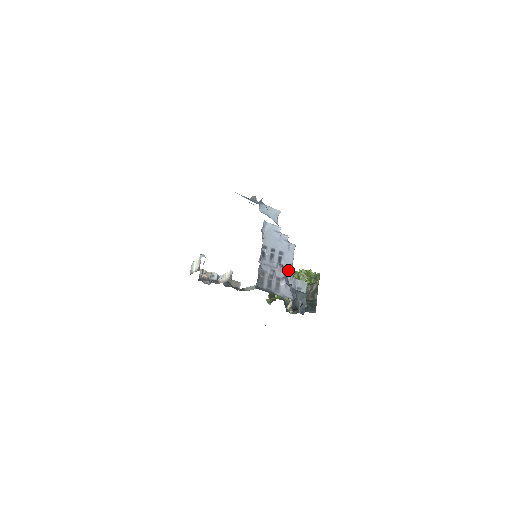
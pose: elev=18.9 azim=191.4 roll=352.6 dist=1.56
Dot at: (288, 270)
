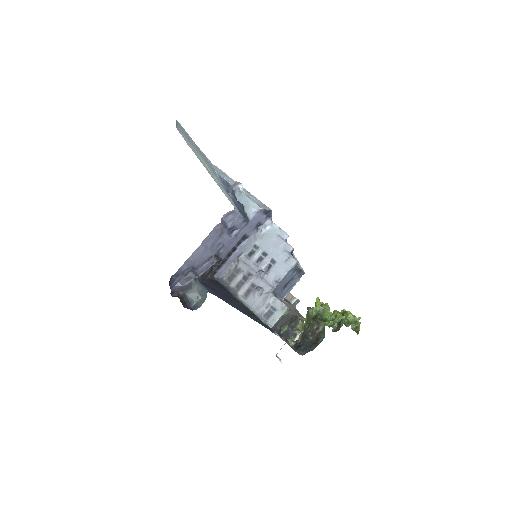
Dot at: (271, 282)
